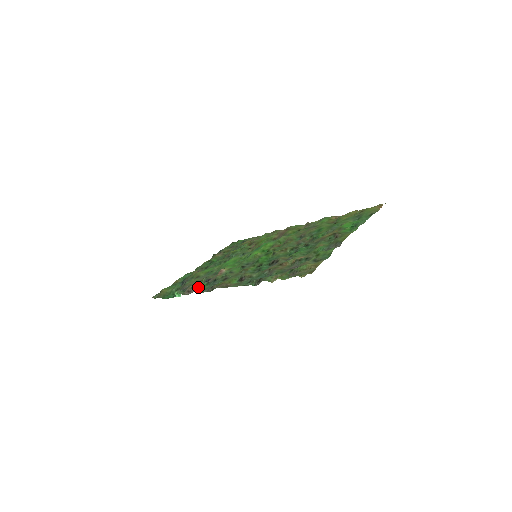
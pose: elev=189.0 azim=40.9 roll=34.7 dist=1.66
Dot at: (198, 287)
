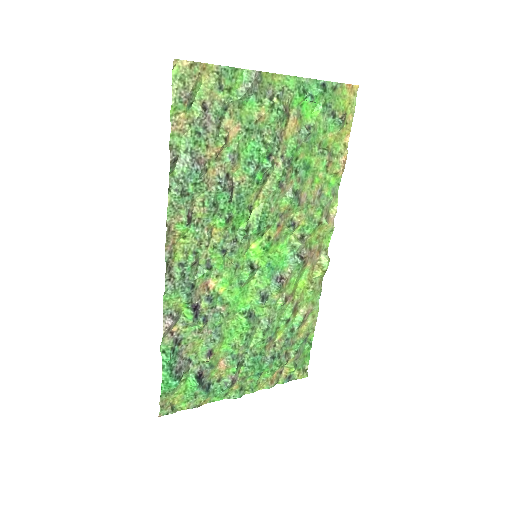
Dot at: (177, 312)
